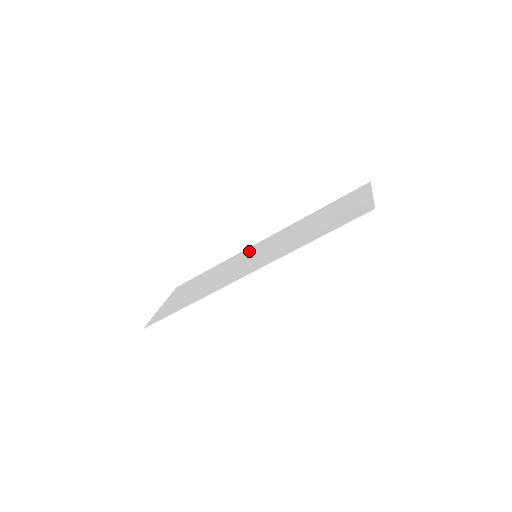
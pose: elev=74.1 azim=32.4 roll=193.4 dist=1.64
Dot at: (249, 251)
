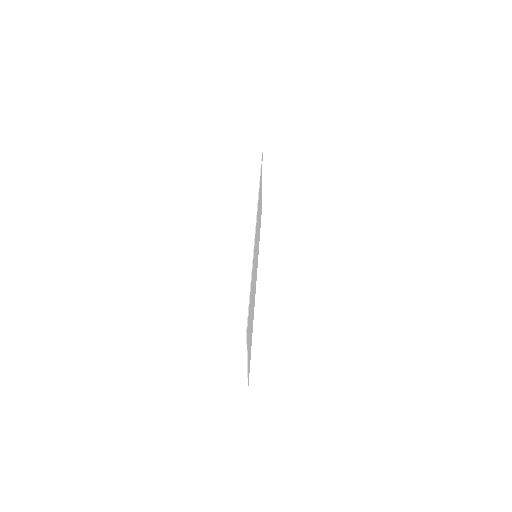
Dot at: occluded
